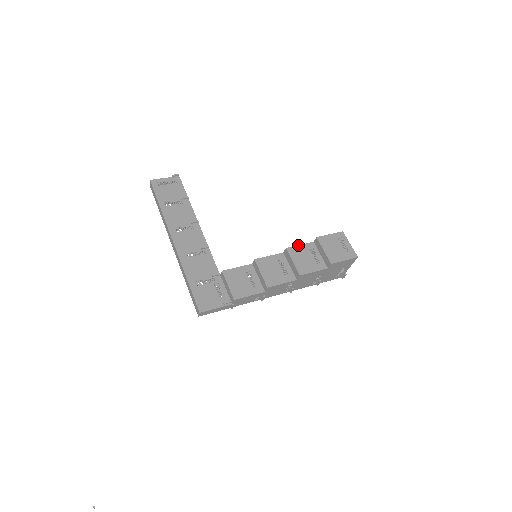
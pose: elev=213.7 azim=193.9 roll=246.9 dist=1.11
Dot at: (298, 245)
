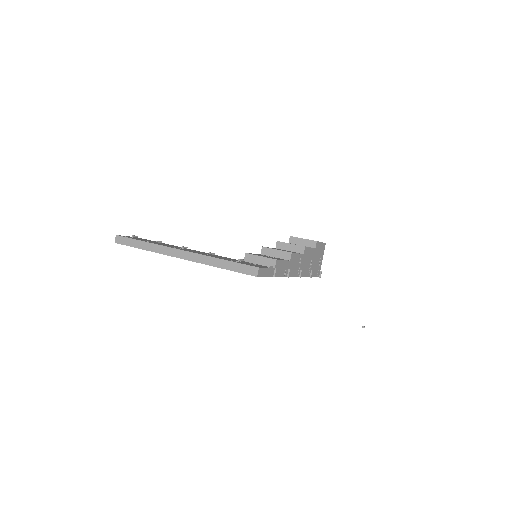
Dot at: occluded
